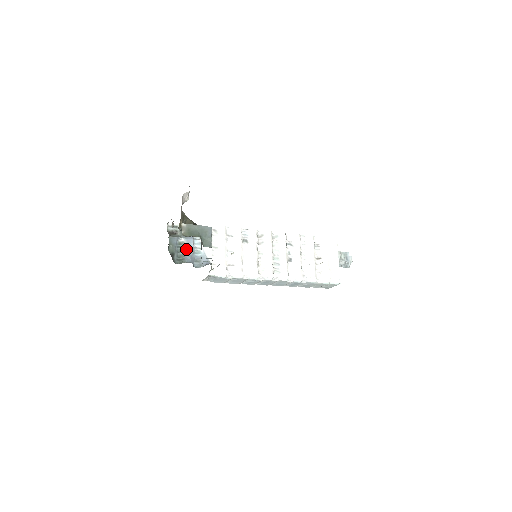
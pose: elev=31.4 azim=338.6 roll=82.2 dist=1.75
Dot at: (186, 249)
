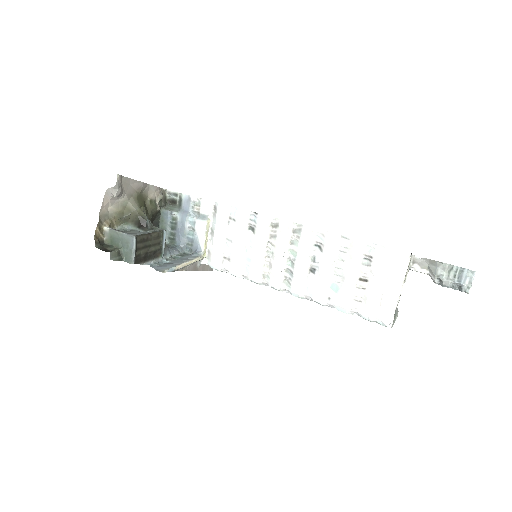
Dot at: (178, 227)
